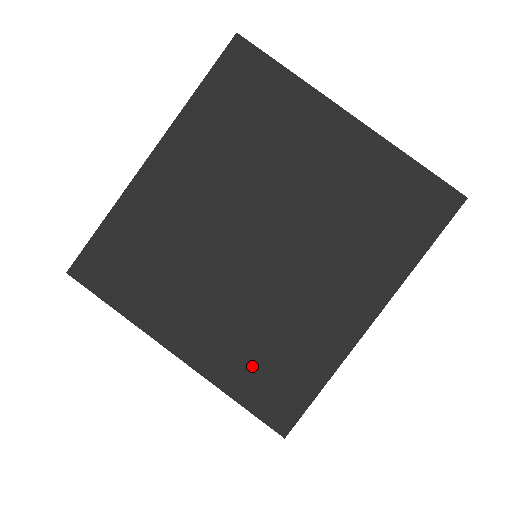
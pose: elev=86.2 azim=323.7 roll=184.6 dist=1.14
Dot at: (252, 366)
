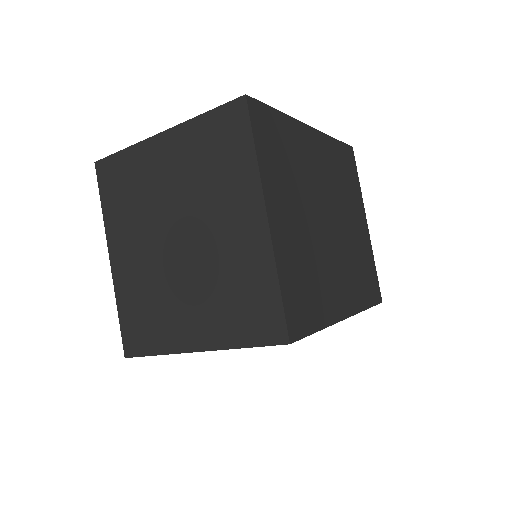
Dot at: (235, 317)
